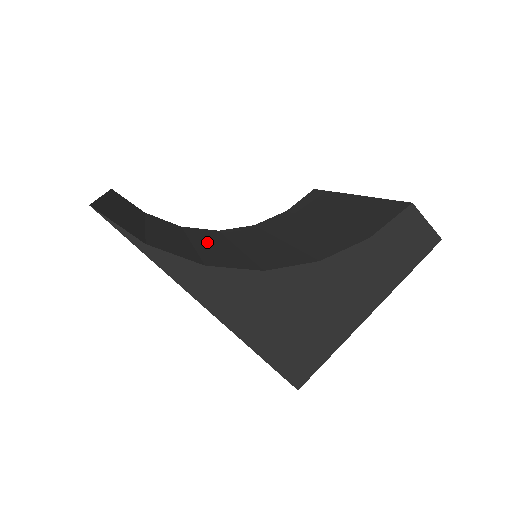
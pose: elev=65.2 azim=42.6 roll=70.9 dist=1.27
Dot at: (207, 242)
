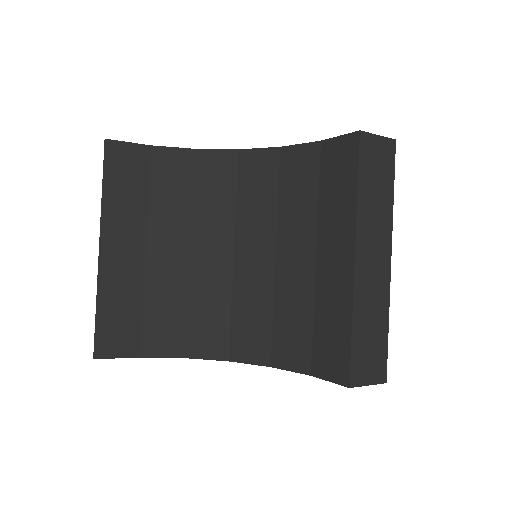
Dot at: (207, 249)
